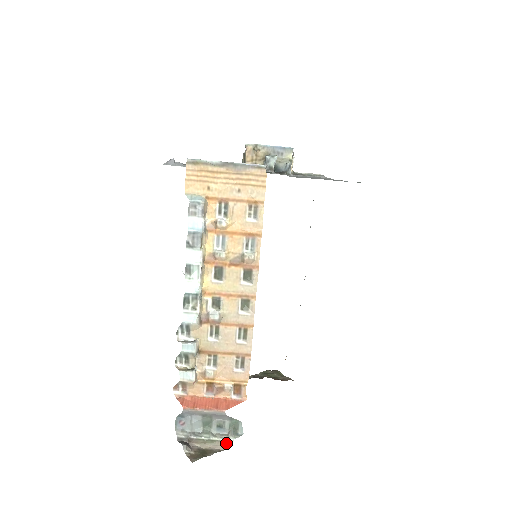
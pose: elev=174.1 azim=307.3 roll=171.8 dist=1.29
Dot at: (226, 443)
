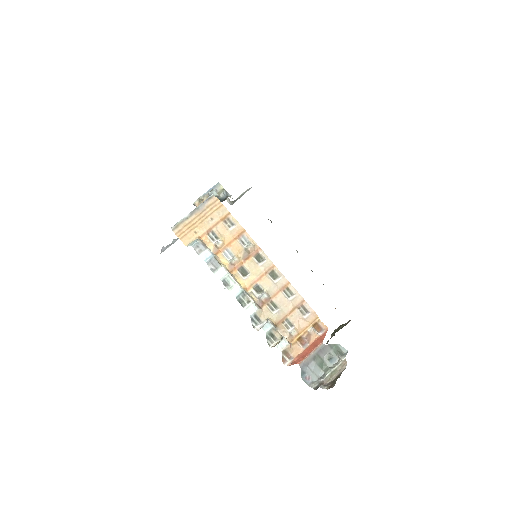
Dot at: (343, 364)
